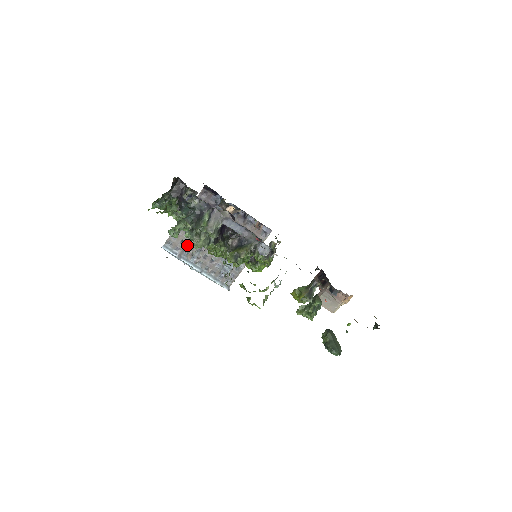
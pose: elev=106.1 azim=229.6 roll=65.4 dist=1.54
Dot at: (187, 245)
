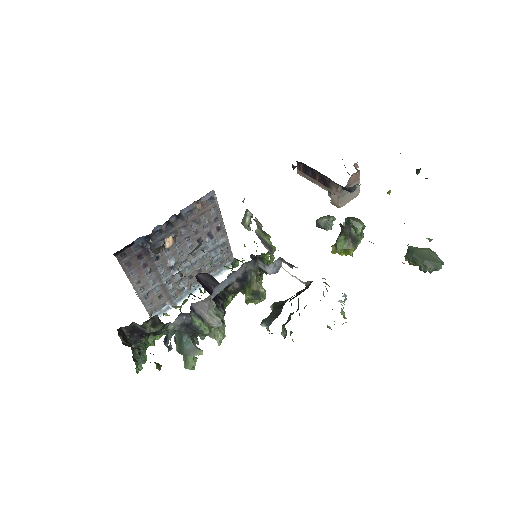
Dot at: (167, 293)
